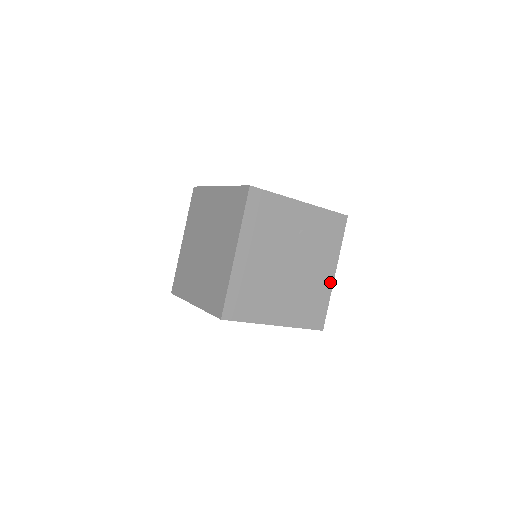
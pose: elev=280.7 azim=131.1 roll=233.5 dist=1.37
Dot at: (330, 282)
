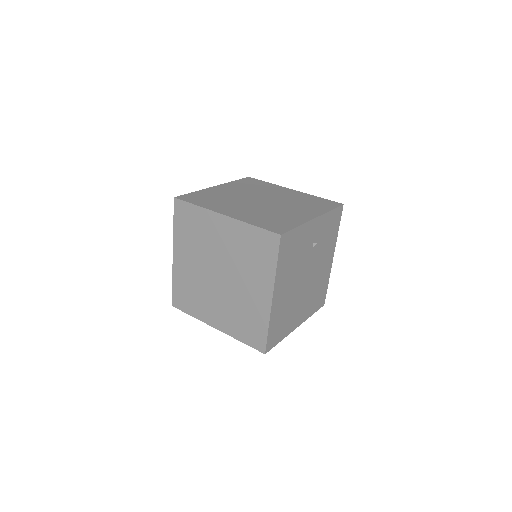
Dot at: (330, 267)
